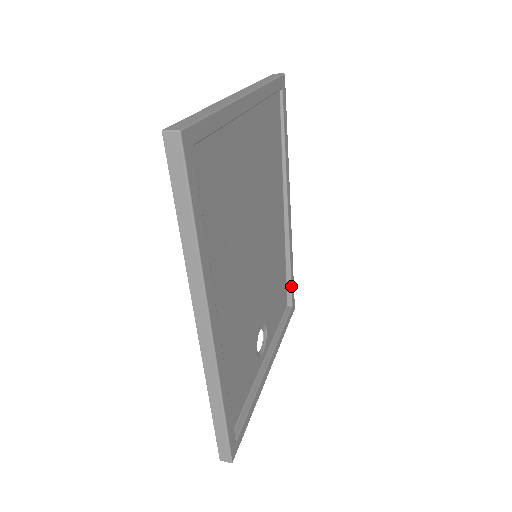
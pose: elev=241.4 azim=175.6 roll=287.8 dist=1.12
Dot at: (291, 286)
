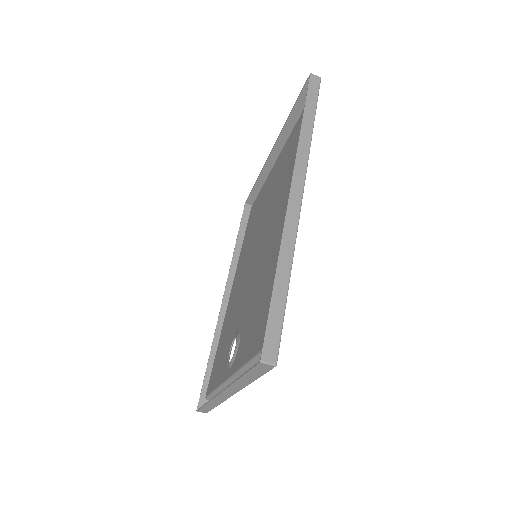
Dot at: occluded
